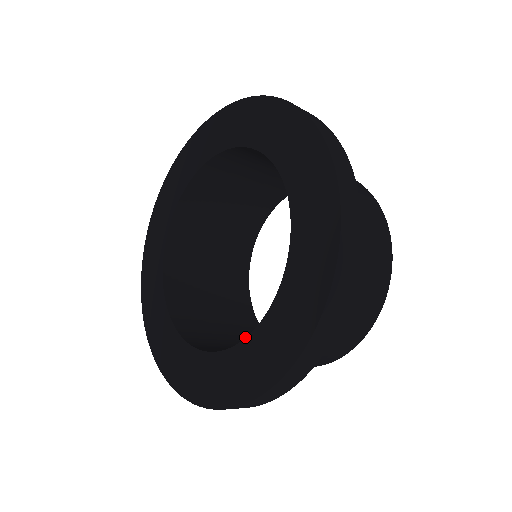
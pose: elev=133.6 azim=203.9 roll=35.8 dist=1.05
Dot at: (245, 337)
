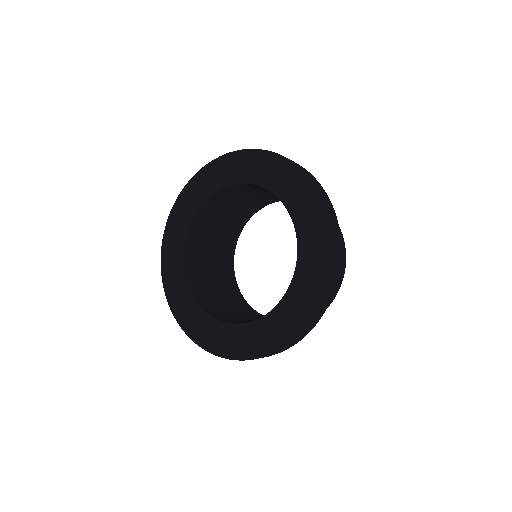
Dot at: (220, 269)
